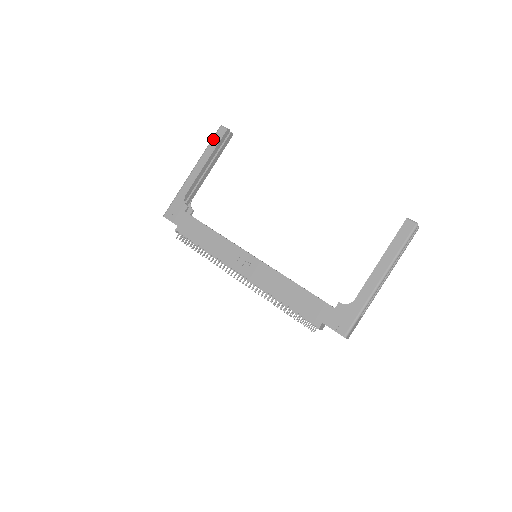
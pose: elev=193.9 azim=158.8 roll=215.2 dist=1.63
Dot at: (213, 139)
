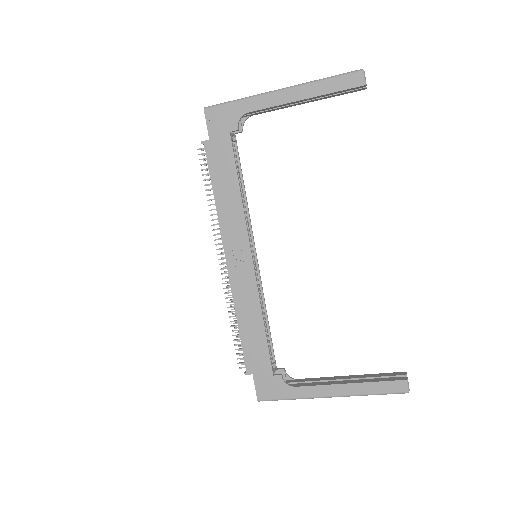
Dot at: (338, 78)
